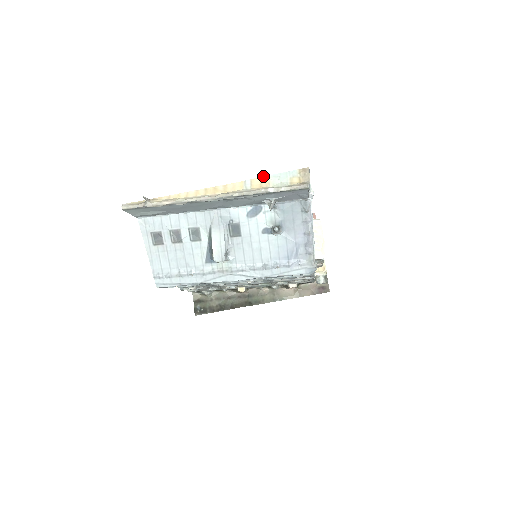
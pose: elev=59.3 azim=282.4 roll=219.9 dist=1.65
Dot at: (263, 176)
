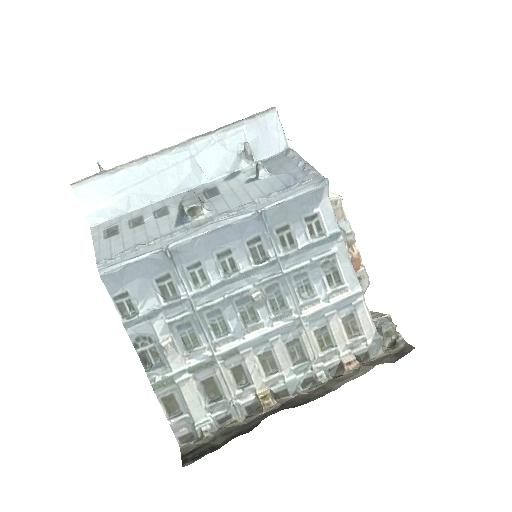
Dot at: occluded
